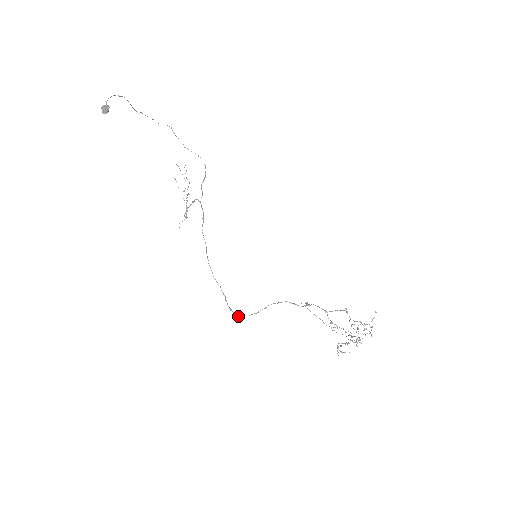
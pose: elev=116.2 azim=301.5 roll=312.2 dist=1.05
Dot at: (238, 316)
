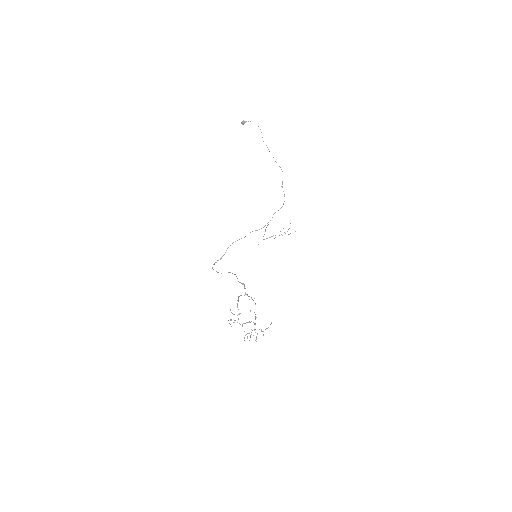
Dot at: (212, 268)
